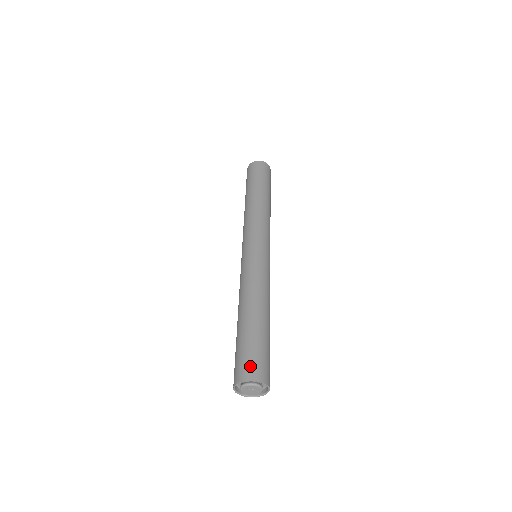
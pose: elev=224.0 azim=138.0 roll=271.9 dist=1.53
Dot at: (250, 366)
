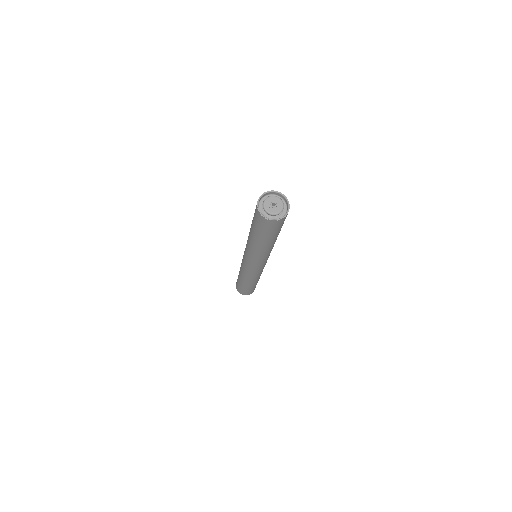
Dot at: occluded
